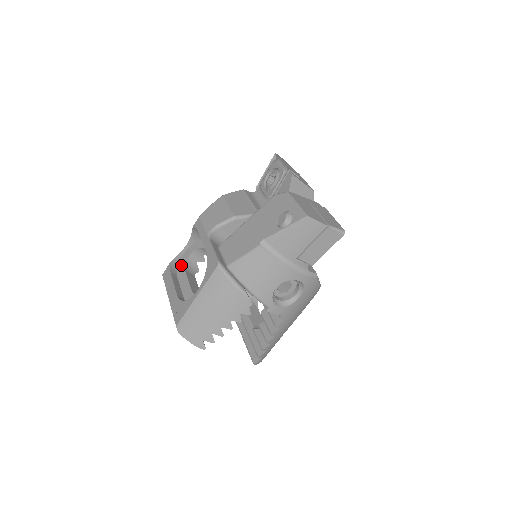
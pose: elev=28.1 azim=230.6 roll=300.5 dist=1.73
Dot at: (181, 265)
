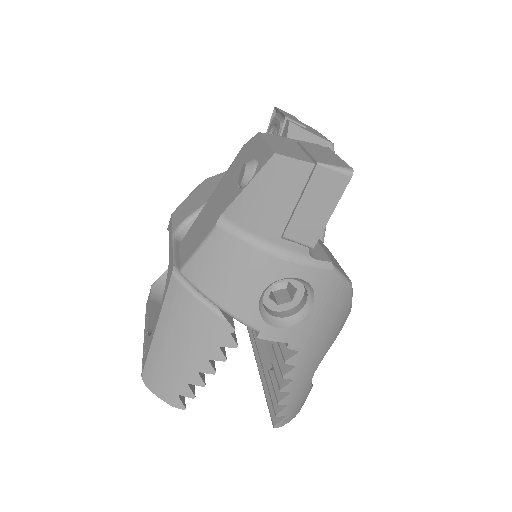
Dot at: occluded
